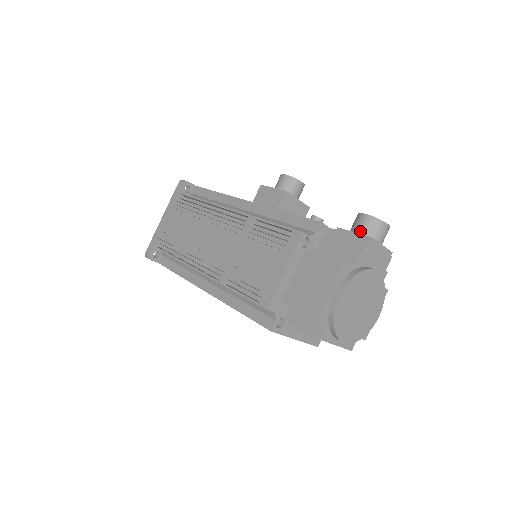
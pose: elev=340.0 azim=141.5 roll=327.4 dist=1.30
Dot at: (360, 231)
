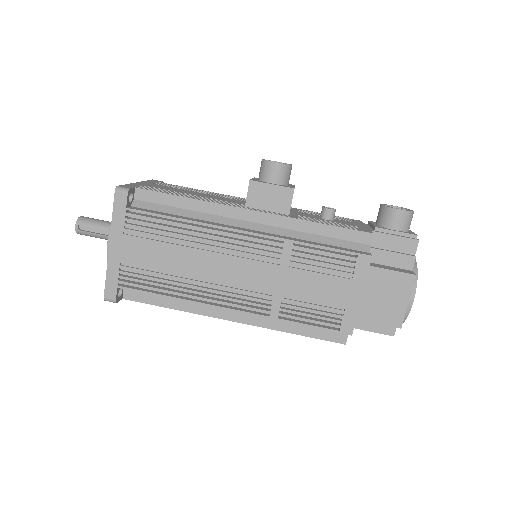
Dot at: (399, 228)
